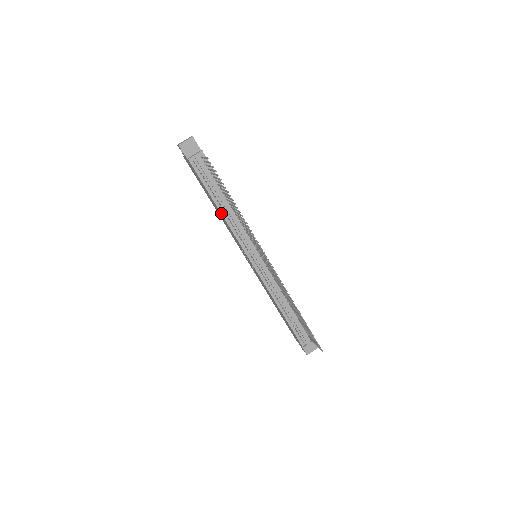
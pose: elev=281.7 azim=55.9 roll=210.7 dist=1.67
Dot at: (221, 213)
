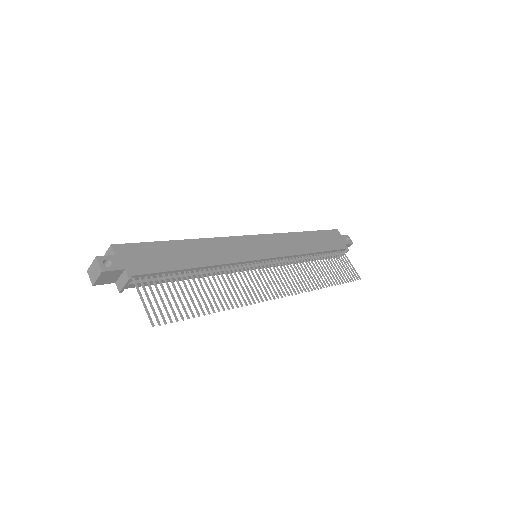
Dot at: occluded
